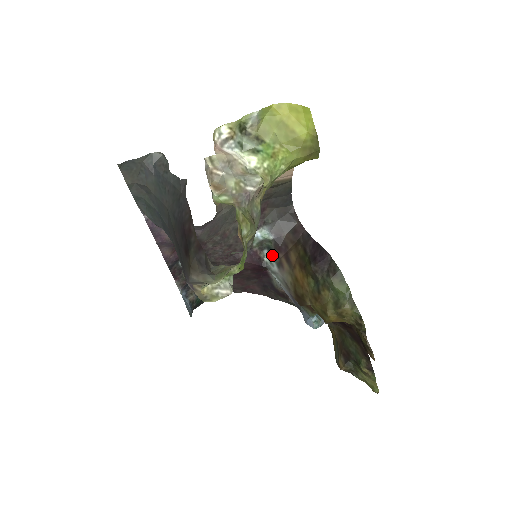
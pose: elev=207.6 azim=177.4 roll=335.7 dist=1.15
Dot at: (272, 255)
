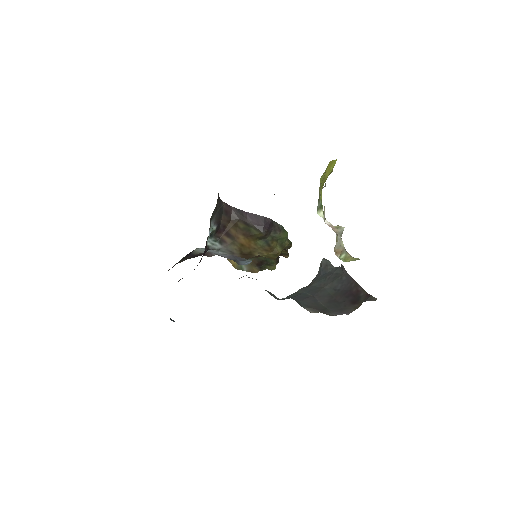
Dot at: (213, 238)
